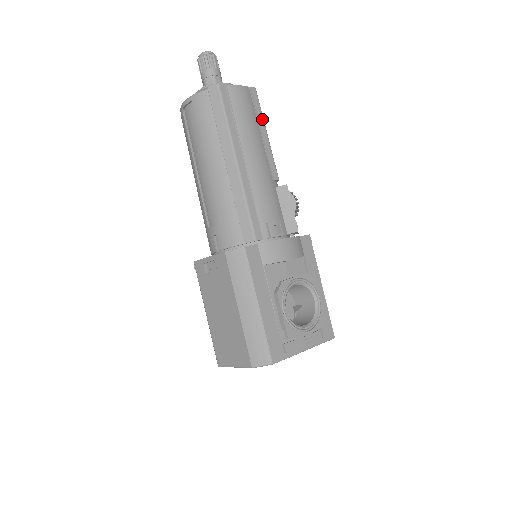
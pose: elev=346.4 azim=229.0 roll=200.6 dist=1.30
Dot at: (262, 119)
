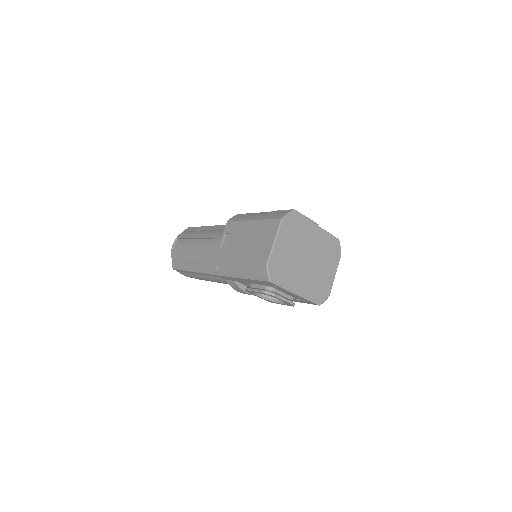
Dot at: occluded
